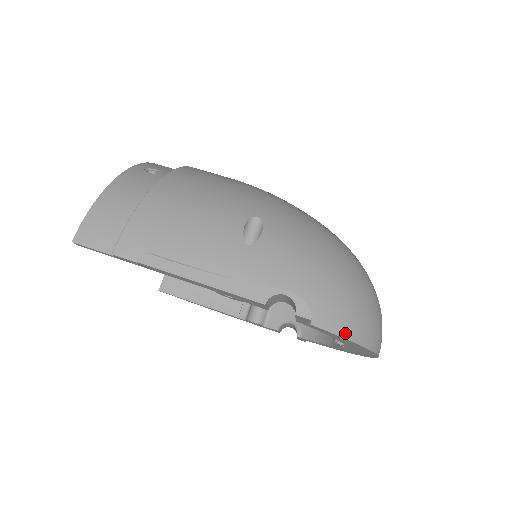
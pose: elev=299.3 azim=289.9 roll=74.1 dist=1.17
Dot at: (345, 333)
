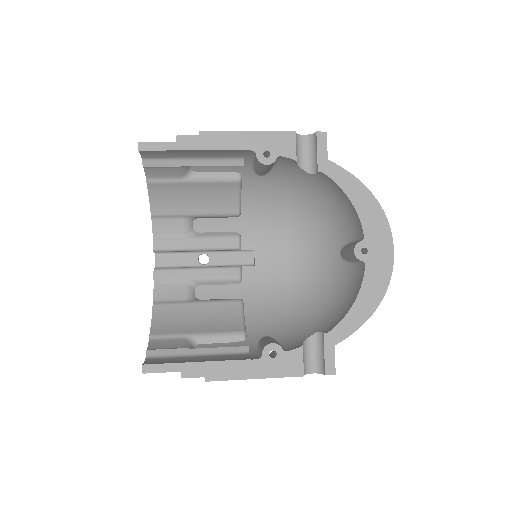
Dot at: (353, 177)
